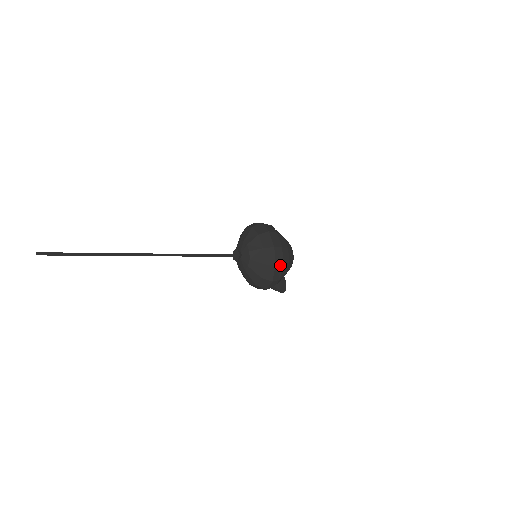
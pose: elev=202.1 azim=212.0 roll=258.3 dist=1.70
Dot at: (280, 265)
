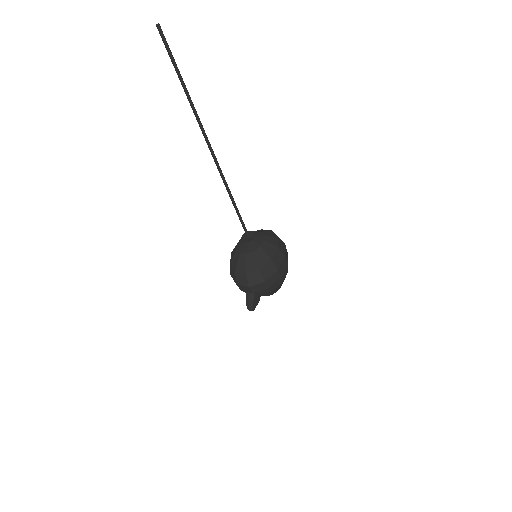
Dot at: (280, 275)
